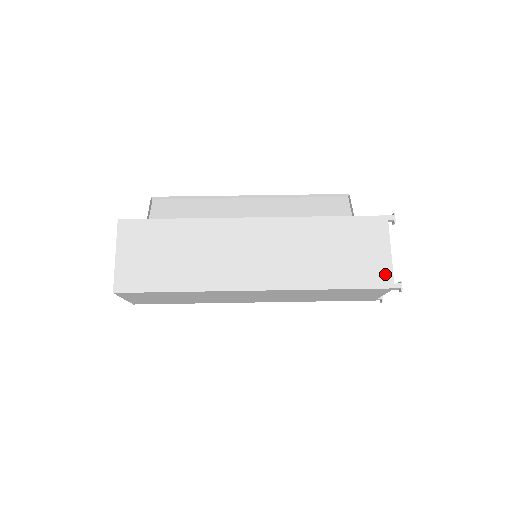
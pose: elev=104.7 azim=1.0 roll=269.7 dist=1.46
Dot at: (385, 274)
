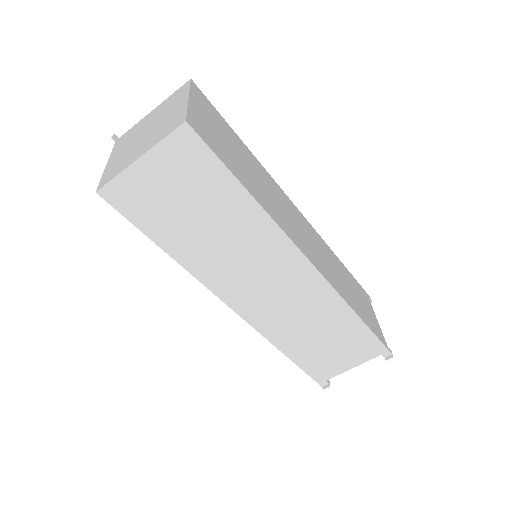
Dot at: (381, 334)
